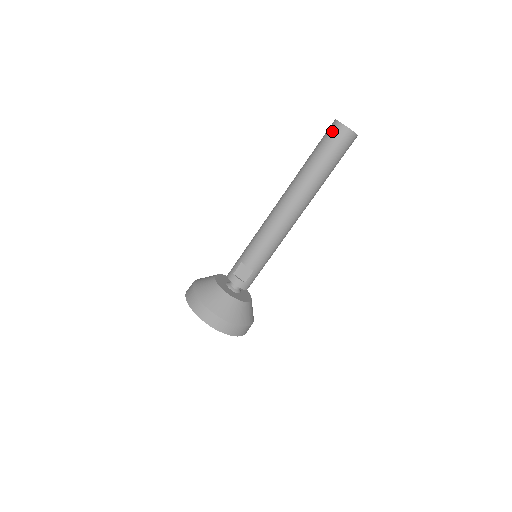
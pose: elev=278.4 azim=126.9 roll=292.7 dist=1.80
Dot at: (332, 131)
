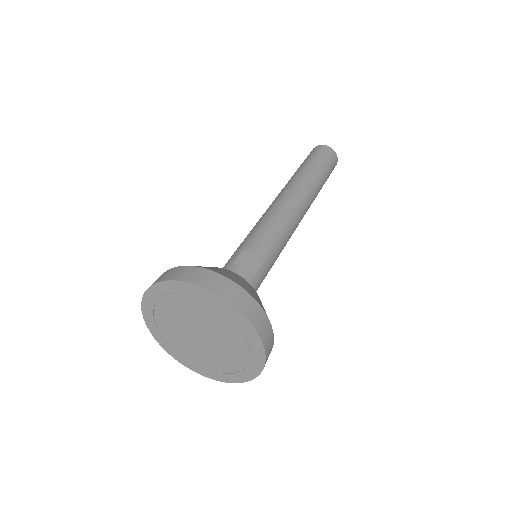
Dot at: (317, 149)
